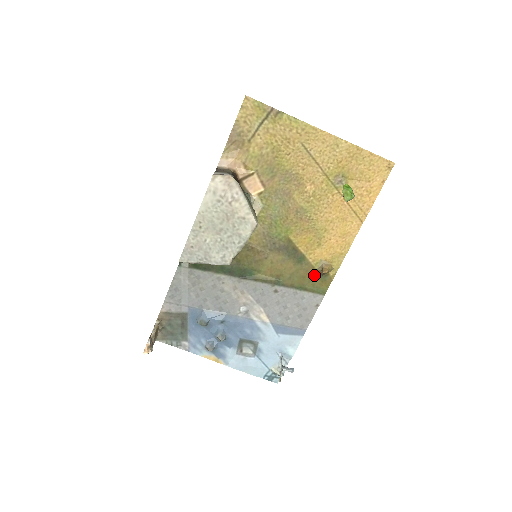
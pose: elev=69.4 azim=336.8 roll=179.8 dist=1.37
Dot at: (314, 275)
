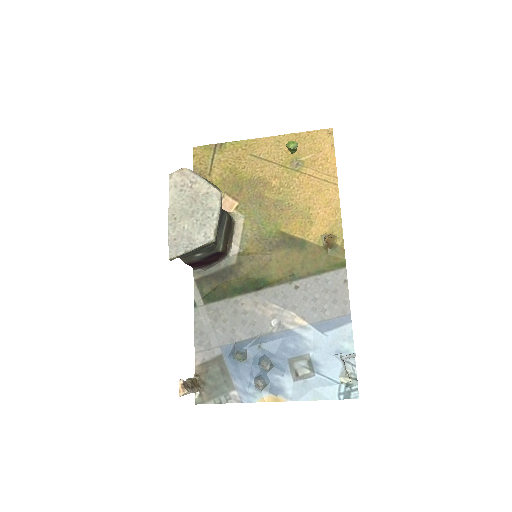
Dot at: (324, 253)
